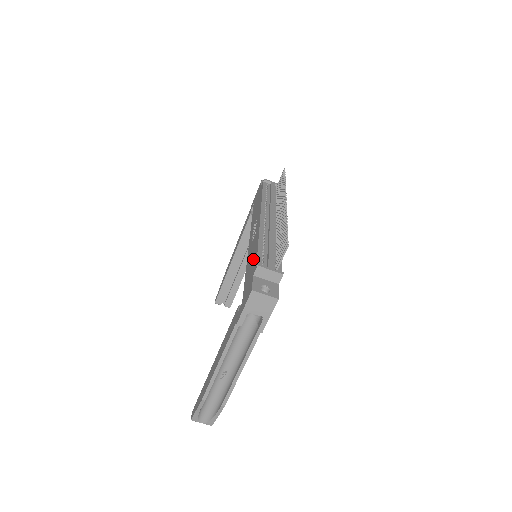
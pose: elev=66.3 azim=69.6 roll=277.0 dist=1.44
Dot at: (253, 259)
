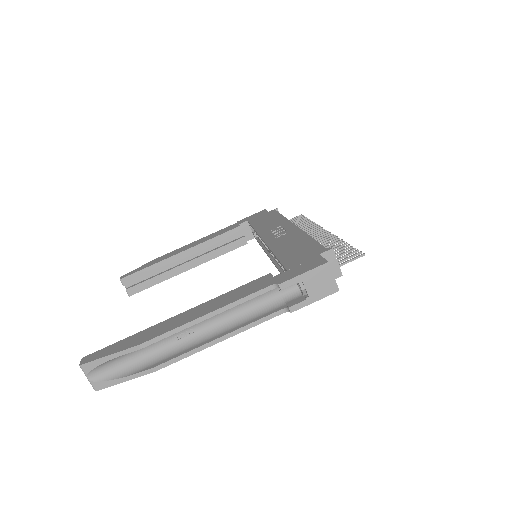
Dot at: (304, 245)
